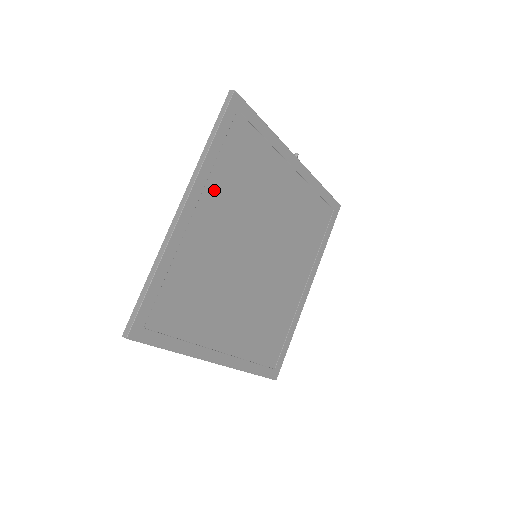
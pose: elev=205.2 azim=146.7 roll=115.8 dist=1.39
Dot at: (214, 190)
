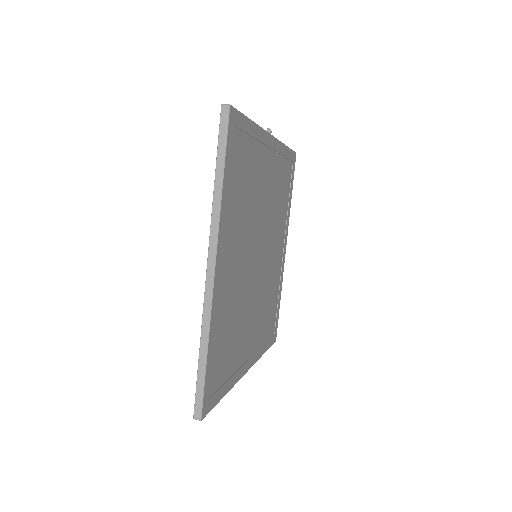
Dot at: (229, 228)
